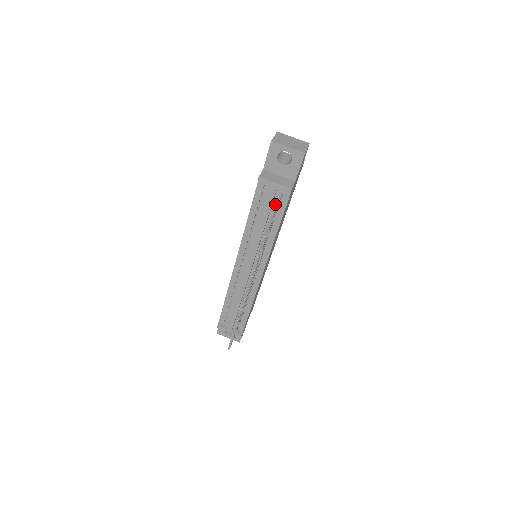
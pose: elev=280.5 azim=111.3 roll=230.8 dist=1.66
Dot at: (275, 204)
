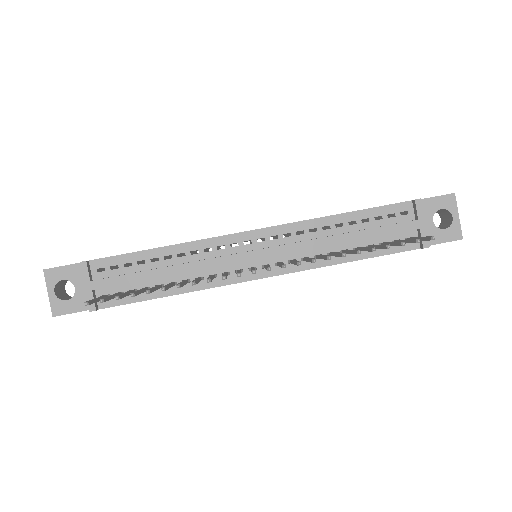
Dot at: occluded
